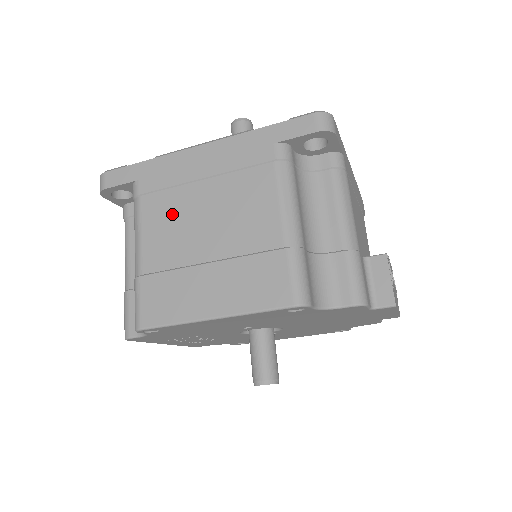
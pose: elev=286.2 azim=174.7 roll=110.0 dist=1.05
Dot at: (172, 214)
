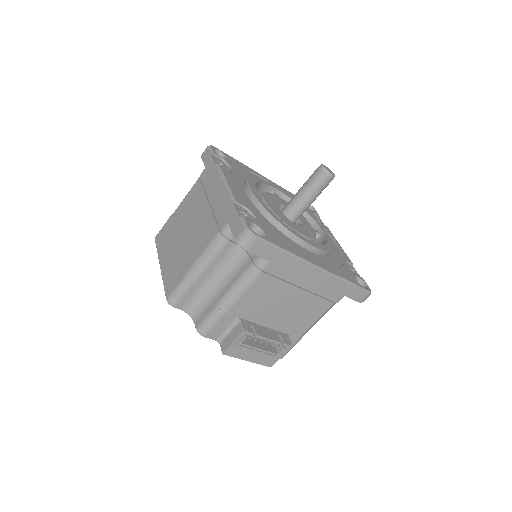
Dot at: (193, 203)
